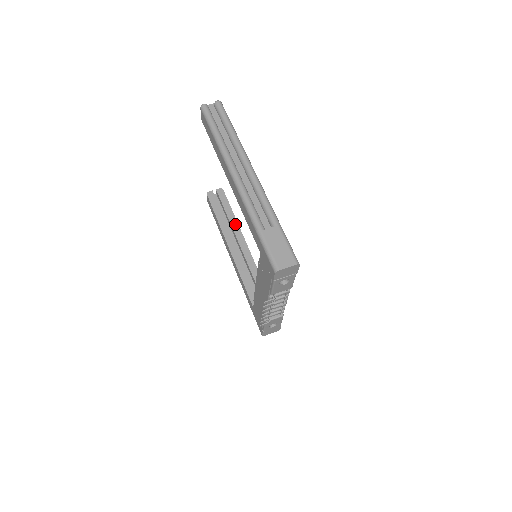
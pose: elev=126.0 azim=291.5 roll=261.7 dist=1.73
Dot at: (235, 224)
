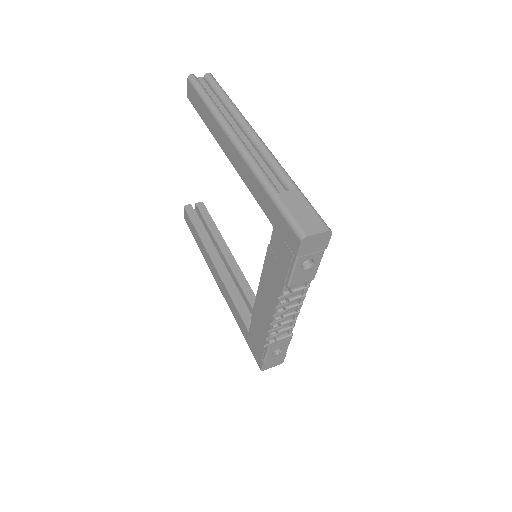
Dot at: (220, 239)
